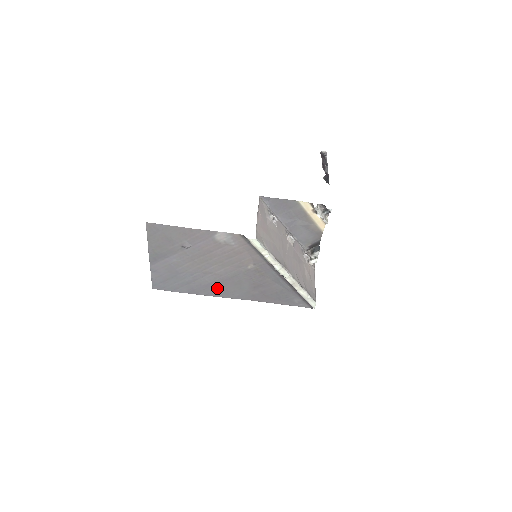
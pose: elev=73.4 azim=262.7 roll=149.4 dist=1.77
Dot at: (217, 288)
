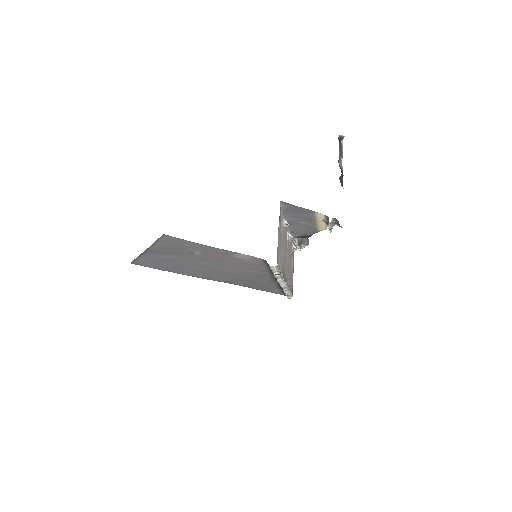
Dot at: (204, 274)
